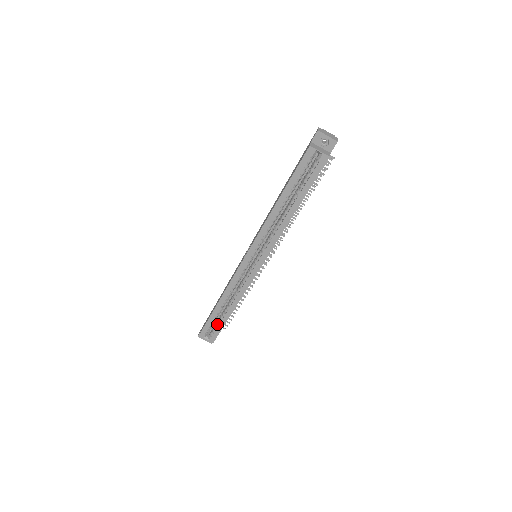
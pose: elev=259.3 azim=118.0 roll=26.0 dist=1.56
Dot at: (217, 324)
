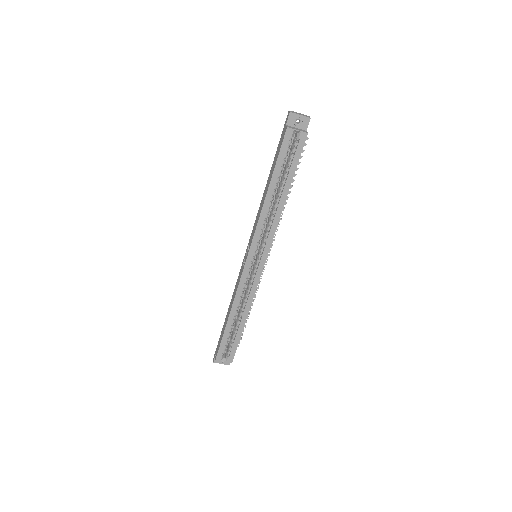
Dot at: (232, 341)
